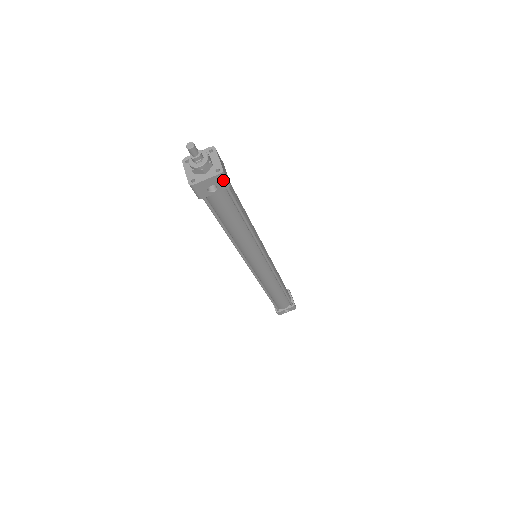
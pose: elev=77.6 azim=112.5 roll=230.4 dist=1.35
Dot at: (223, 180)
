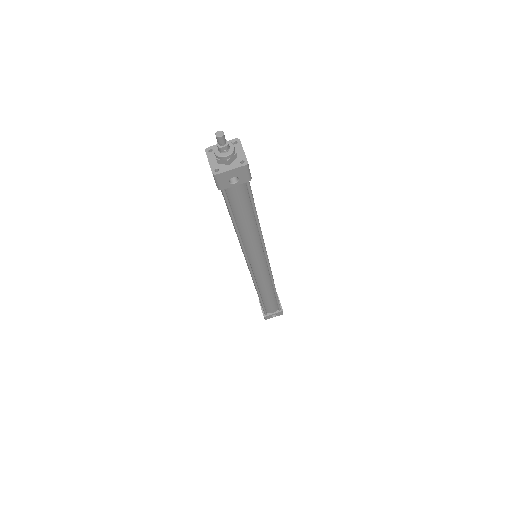
Dot at: (246, 172)
